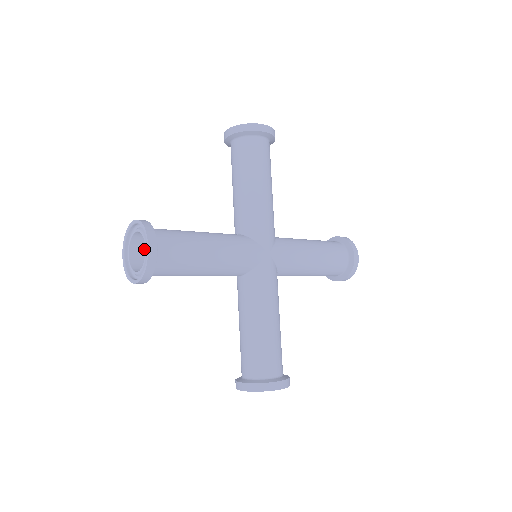
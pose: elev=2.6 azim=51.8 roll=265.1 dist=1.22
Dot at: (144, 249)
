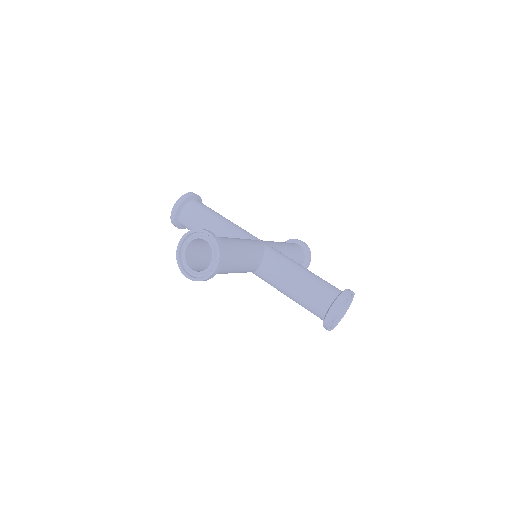
Dot at: (196, 266)
